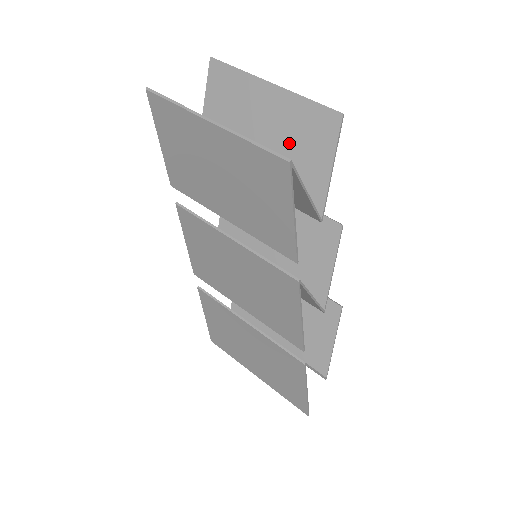
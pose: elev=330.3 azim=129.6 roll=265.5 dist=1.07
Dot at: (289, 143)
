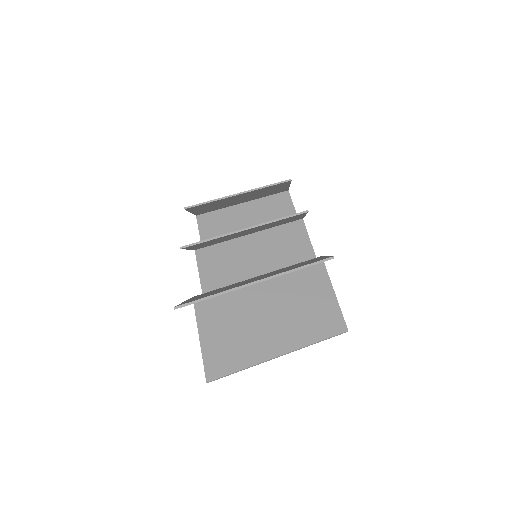
Dot at: occluded
